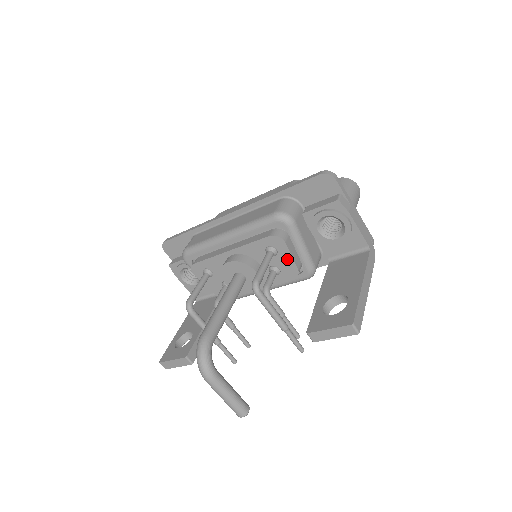
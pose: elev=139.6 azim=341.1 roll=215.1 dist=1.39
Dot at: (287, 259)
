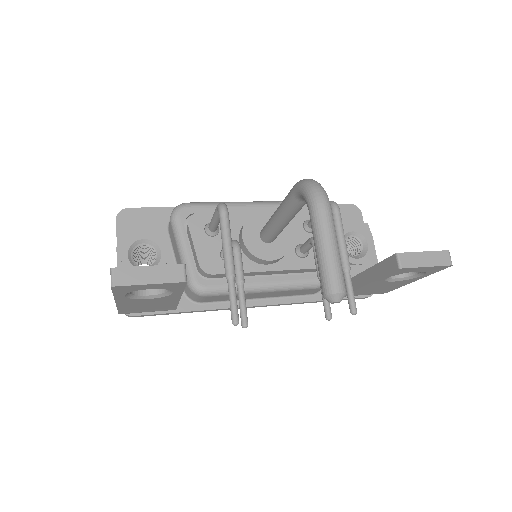
Dot at: occluded
